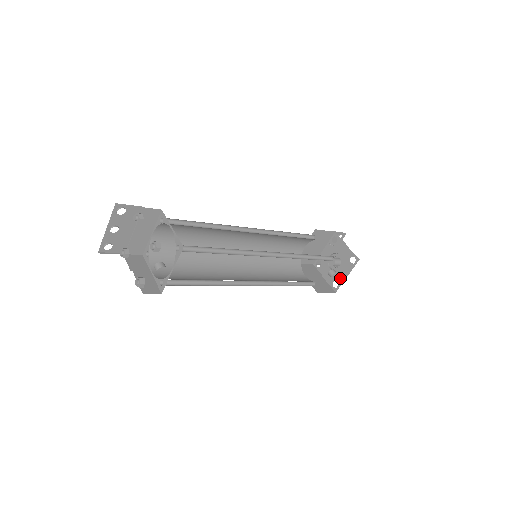
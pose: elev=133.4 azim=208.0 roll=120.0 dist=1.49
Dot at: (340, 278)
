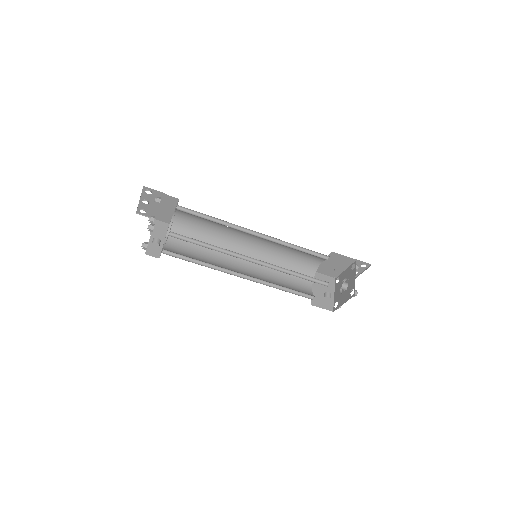
Dot at: (340, 302)
